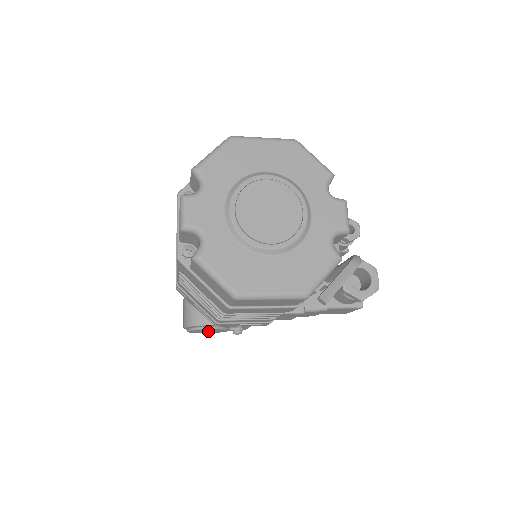
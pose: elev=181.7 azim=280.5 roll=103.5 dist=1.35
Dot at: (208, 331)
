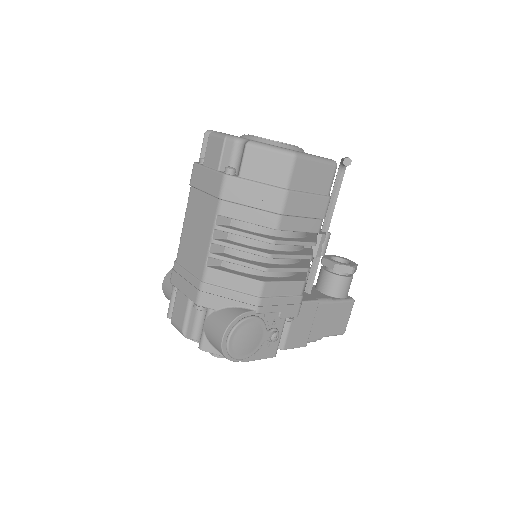
Dot at: (250, 330)
